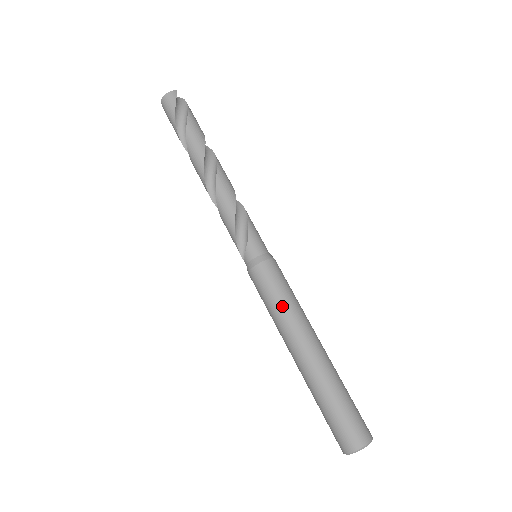
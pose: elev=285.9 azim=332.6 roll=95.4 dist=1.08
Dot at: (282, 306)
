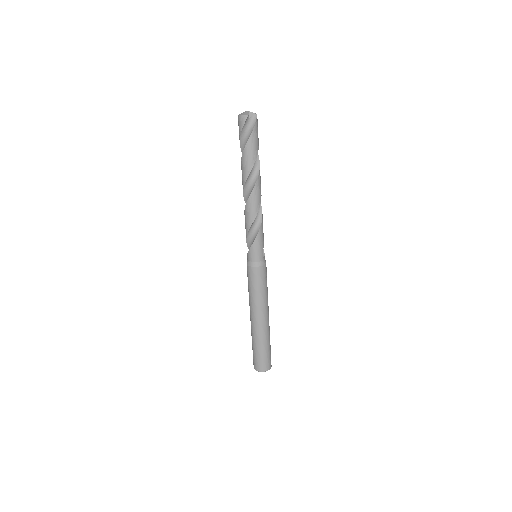
Dot at: (251, 294)
